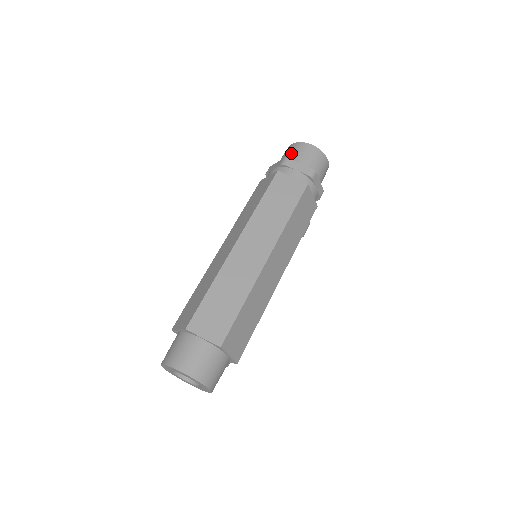
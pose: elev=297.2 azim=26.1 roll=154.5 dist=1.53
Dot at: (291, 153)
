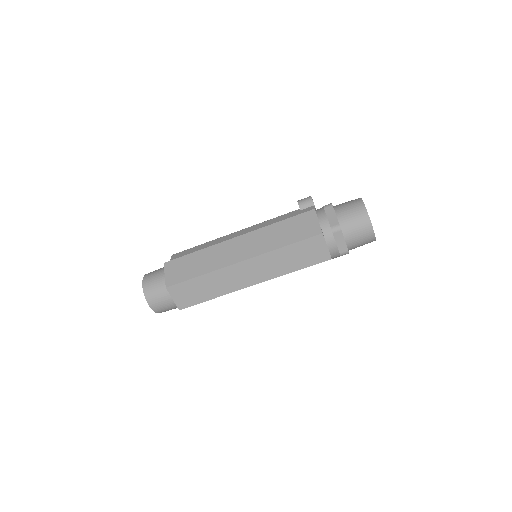
Dot at: (359, 242)
